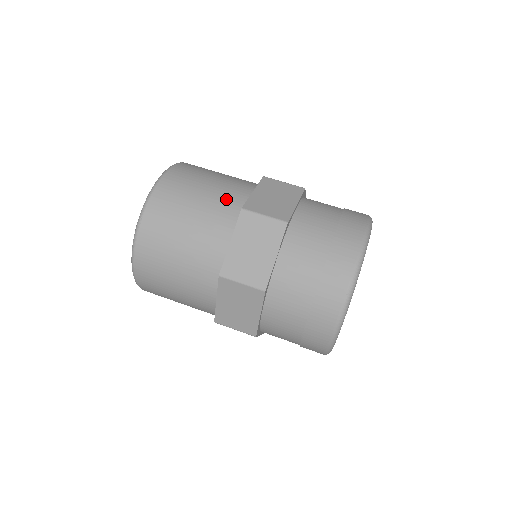
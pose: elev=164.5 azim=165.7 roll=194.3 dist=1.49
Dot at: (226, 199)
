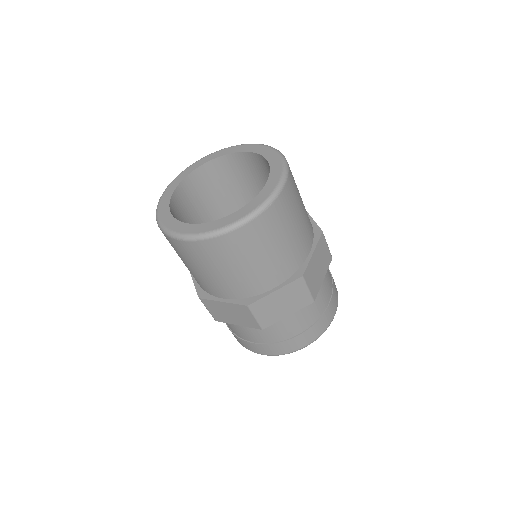
Dot at: (251, 283)
